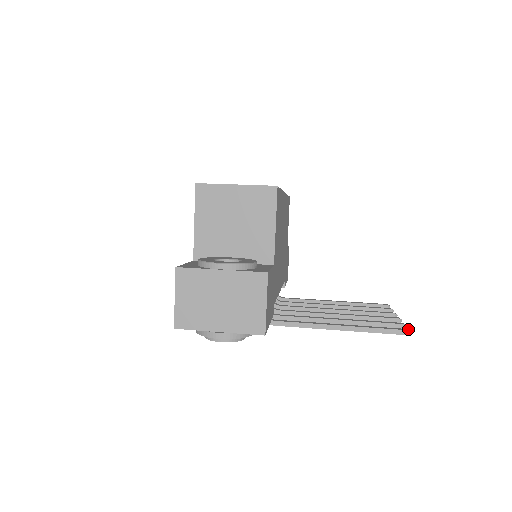
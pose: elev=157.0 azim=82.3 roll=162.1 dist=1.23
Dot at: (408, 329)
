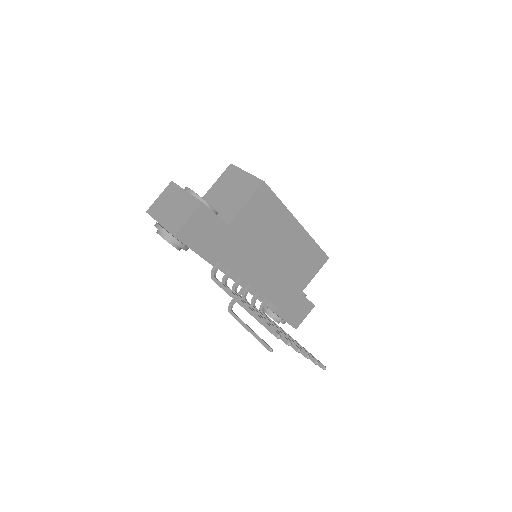
Dot at: occluded
